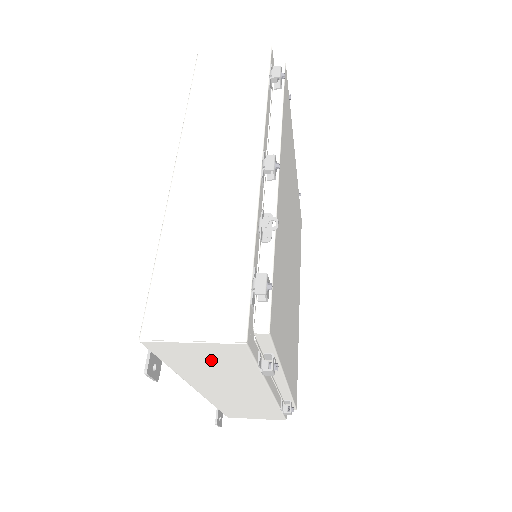
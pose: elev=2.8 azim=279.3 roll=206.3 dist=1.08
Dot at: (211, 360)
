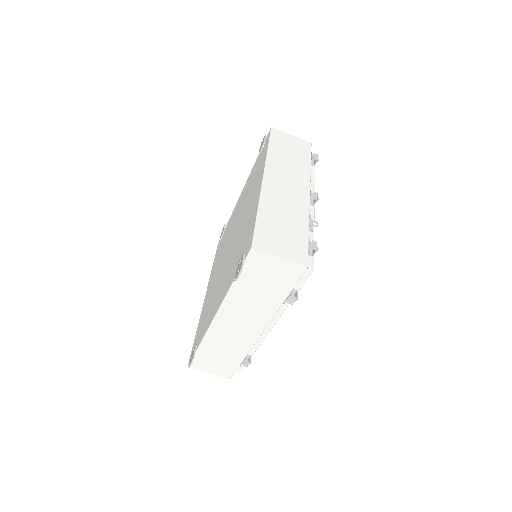
Dot at: (270, 279)
